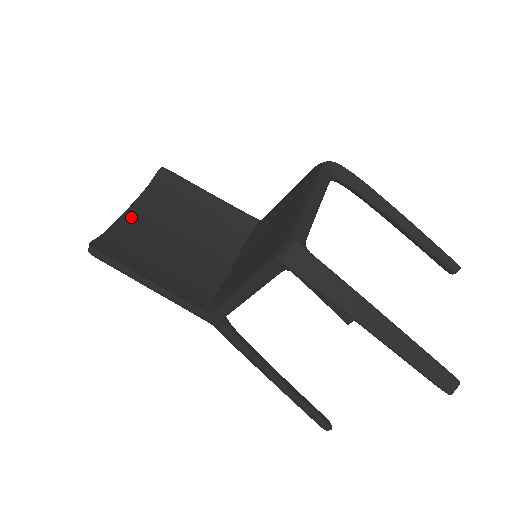
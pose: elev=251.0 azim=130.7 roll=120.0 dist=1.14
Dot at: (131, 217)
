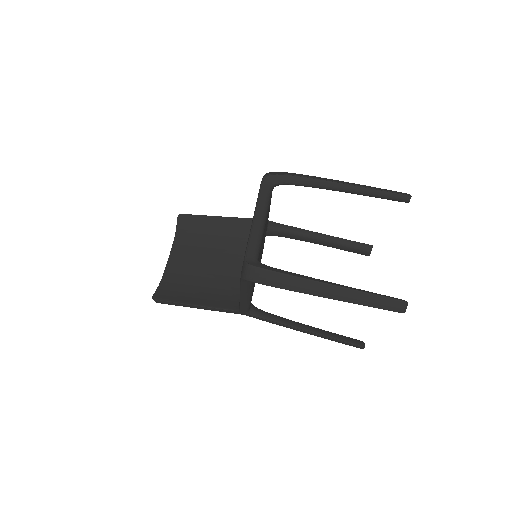
Dot at: (172, 263)
